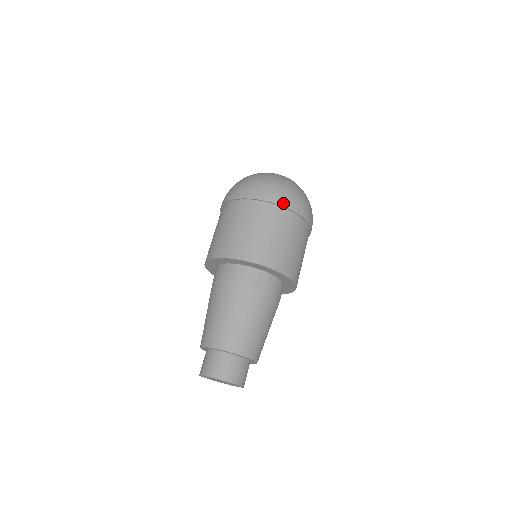
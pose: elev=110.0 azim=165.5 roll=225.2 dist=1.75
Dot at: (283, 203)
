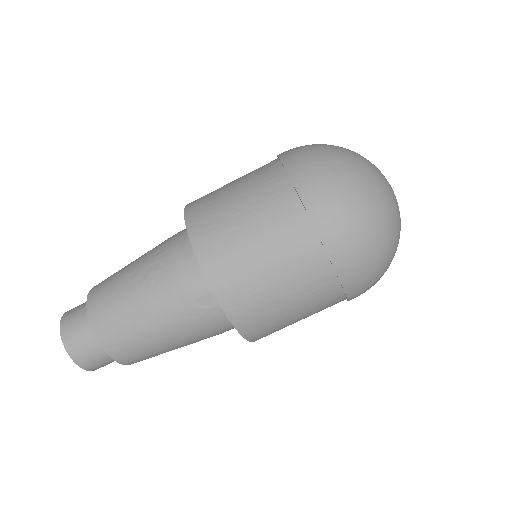
Dot at: (330, 245)
